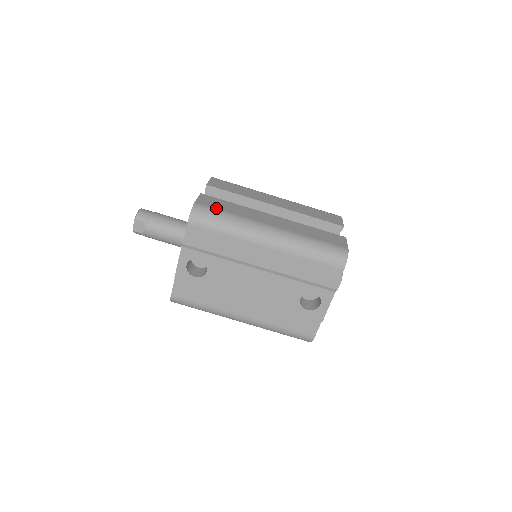
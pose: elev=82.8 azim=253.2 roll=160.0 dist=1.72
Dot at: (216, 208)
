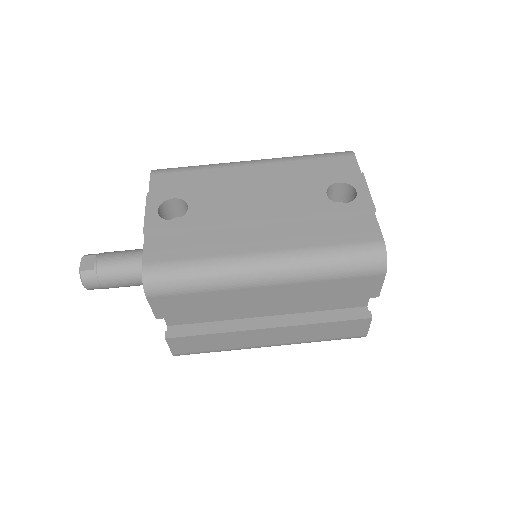
Dot at: occluded
